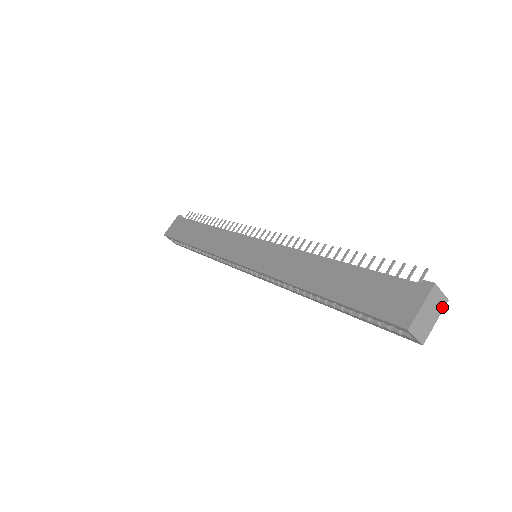
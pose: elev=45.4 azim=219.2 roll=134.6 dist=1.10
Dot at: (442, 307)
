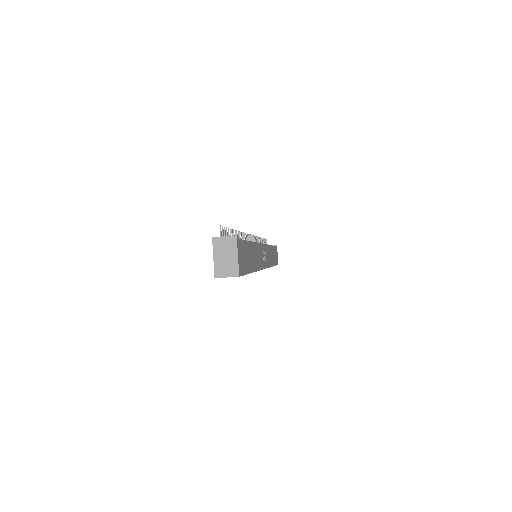
Dot at: (235, 244)
